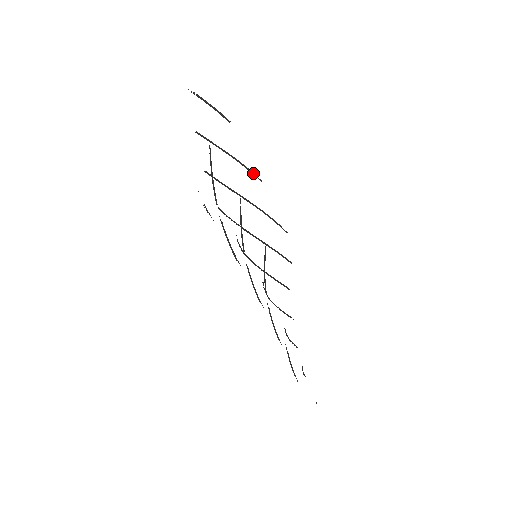
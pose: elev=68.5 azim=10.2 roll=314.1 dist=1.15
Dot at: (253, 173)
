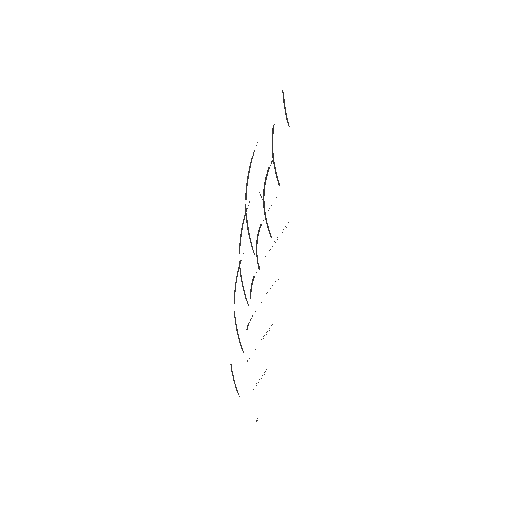
Dot at: (277, 176)
